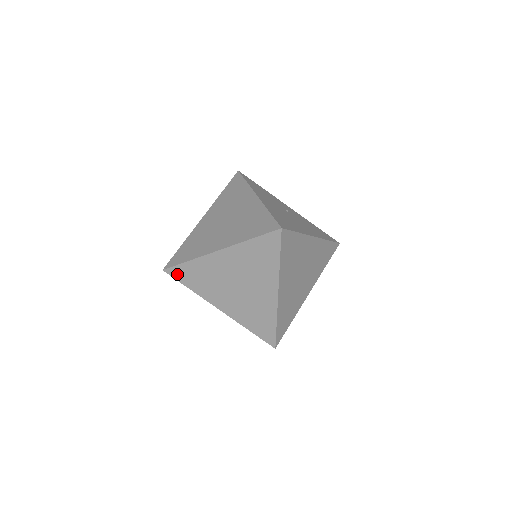
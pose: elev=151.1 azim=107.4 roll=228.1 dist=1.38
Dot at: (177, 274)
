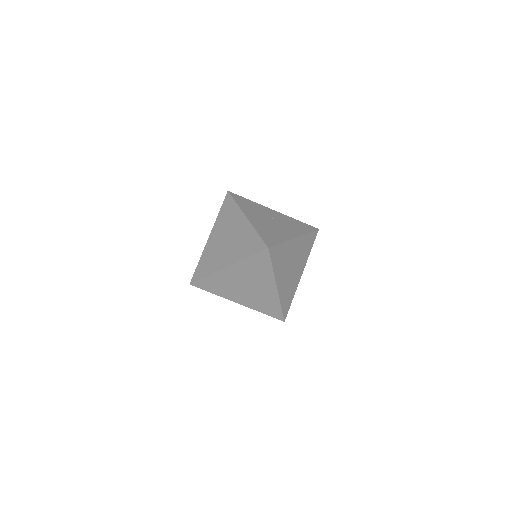
Dot at: (201, 285)
